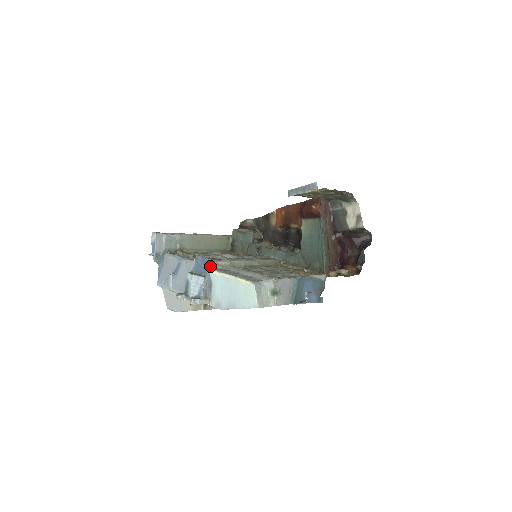
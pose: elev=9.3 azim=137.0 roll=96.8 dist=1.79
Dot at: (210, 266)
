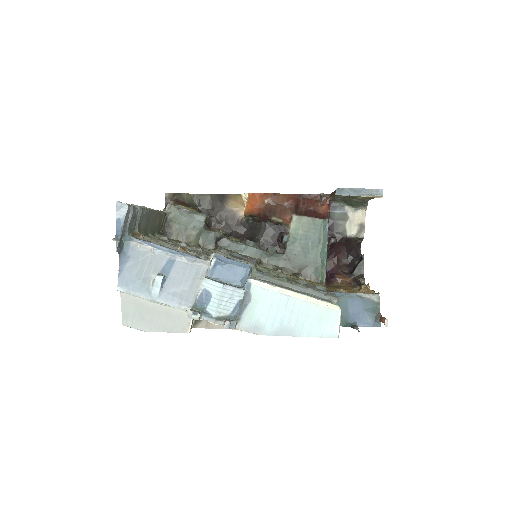
Dot at: (248, 274)
